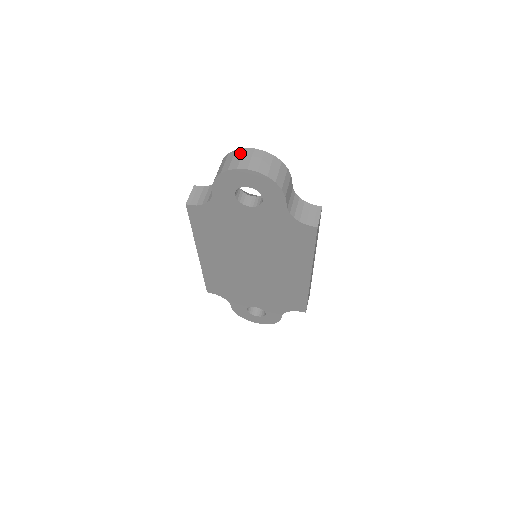
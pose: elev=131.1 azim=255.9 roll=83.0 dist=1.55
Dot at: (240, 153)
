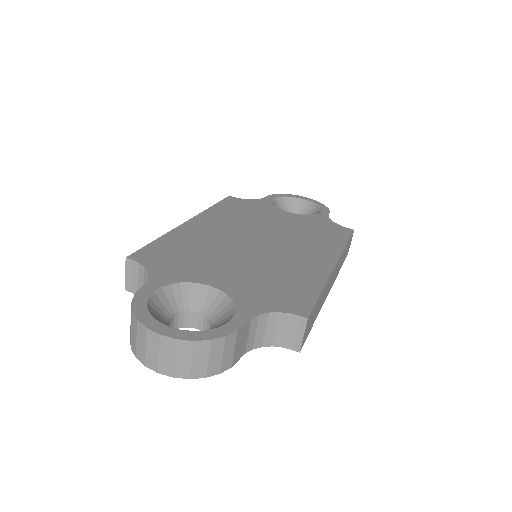
Dot at: (143, 335)
